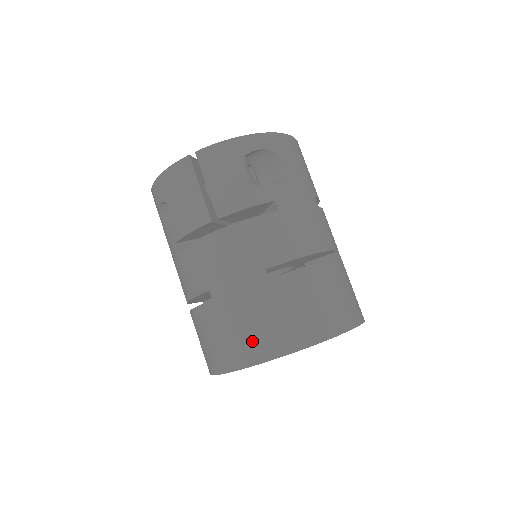
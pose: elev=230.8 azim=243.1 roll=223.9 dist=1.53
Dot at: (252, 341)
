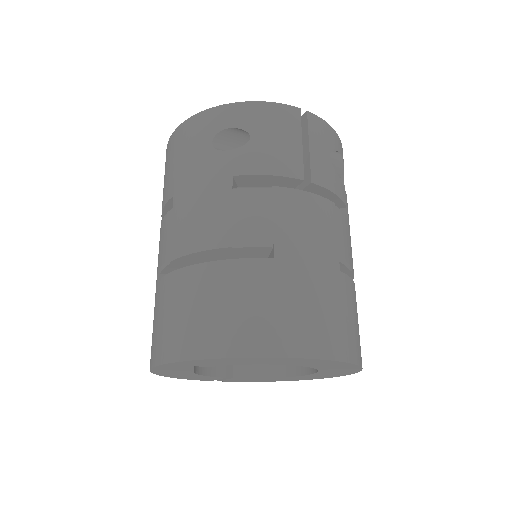
Dot at: (312, 327)
